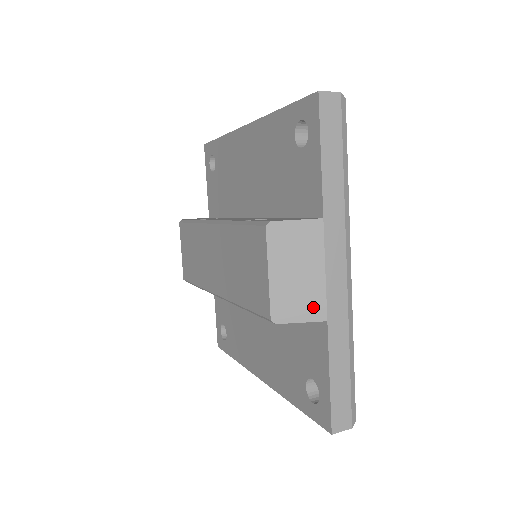
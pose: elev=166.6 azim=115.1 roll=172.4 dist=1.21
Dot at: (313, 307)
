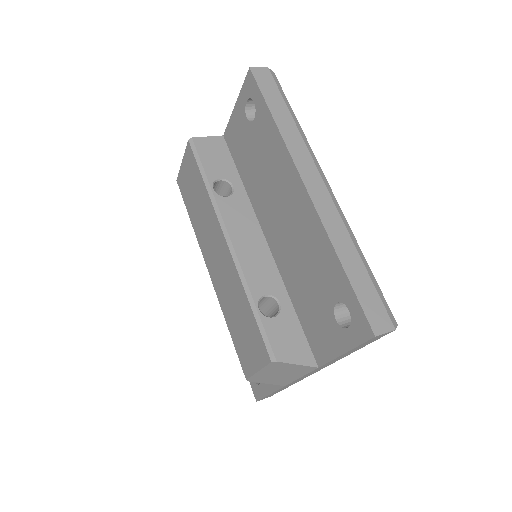
Dot at: (280, 382)
